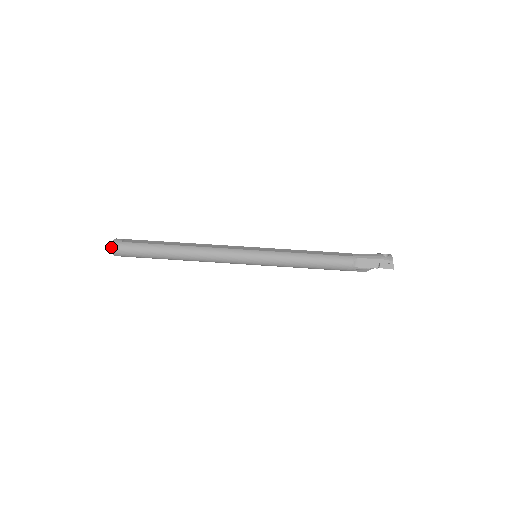
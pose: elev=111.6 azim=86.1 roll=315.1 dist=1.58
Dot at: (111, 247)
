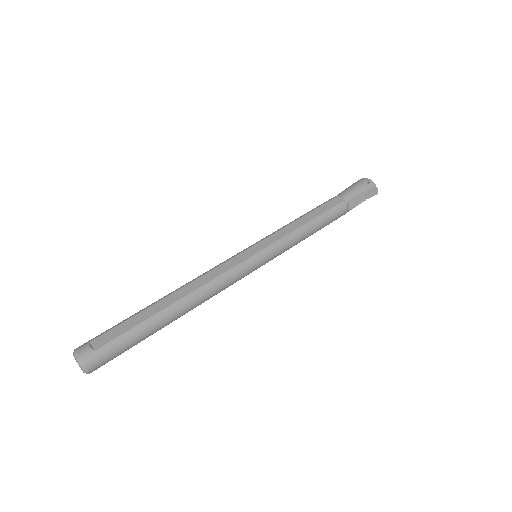
Dot at: (82, 368)
